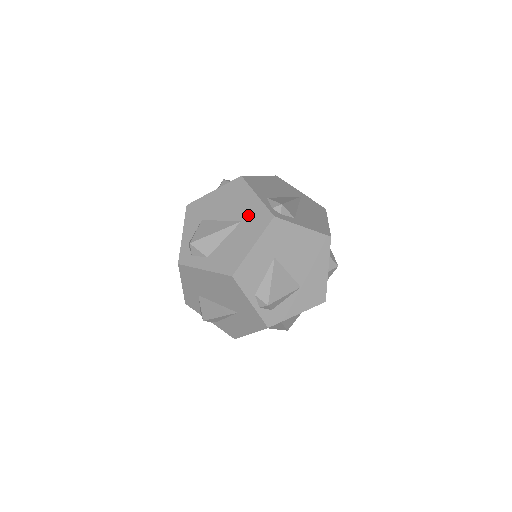
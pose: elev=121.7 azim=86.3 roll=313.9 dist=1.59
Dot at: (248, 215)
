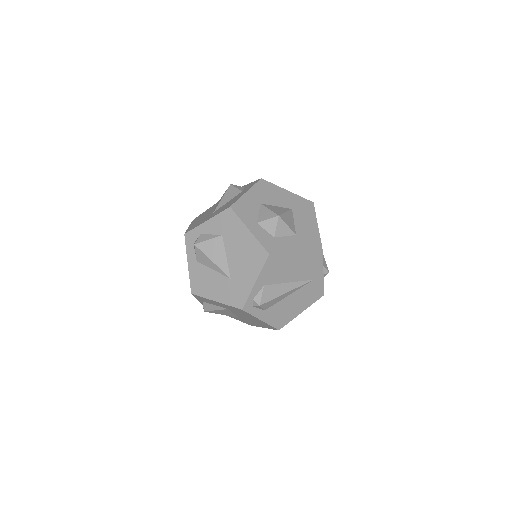
Dot at: (237, 283)
